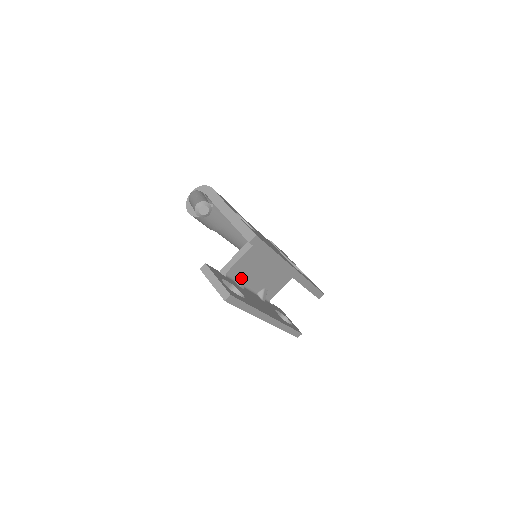
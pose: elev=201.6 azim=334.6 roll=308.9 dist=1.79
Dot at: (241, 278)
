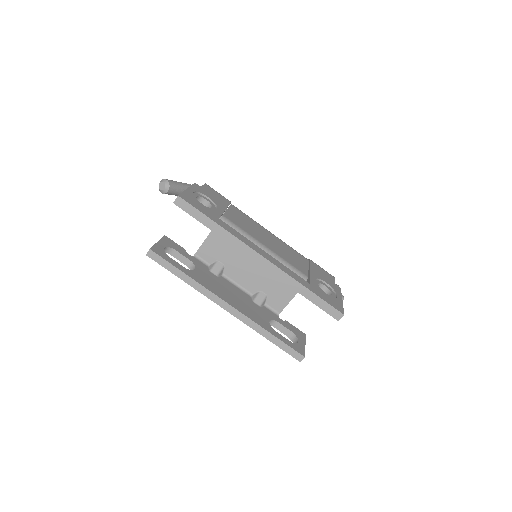
Dot at: (215, 264)
